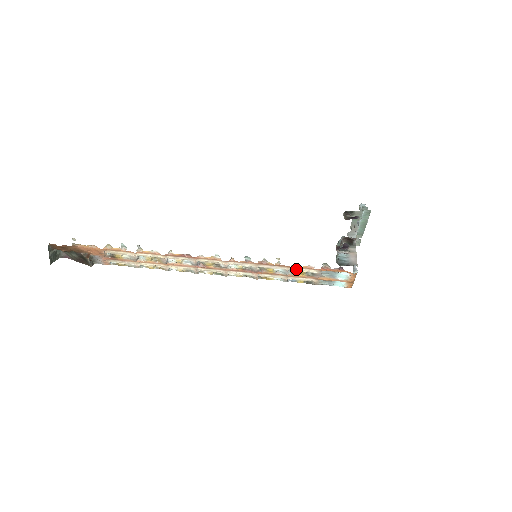
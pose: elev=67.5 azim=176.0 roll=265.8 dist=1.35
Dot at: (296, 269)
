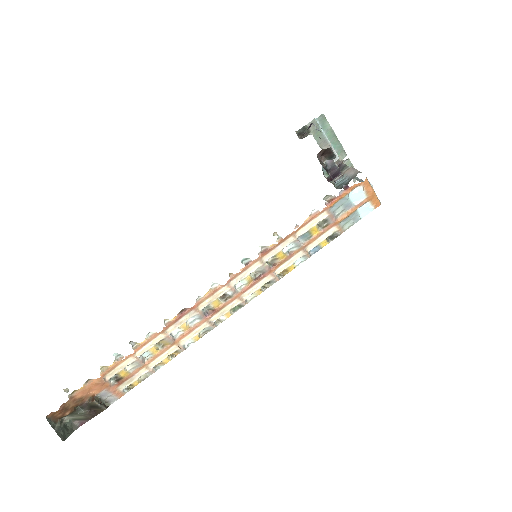
Dot at: (303, 230)
